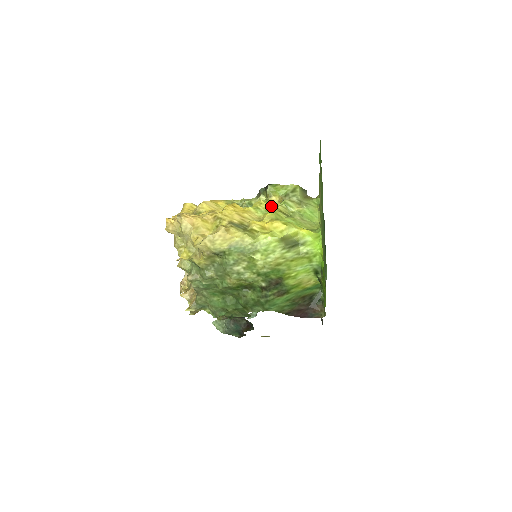
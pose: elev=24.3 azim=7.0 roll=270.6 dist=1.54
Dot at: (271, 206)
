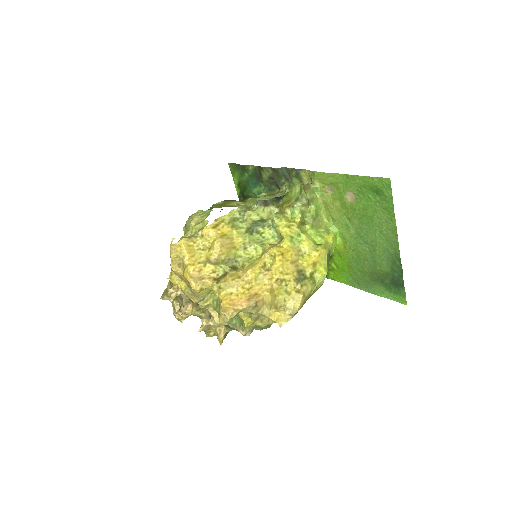
Dot at: (298, 227)
